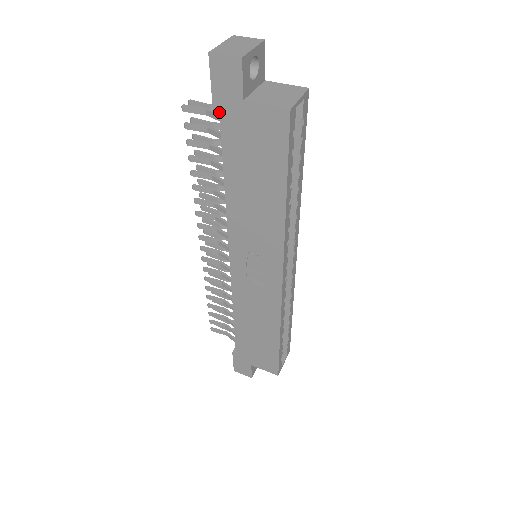
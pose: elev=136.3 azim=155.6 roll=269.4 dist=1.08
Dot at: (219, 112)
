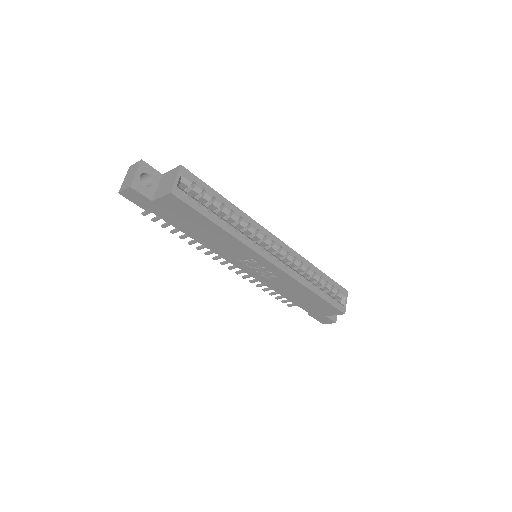
Dot at: occluded
